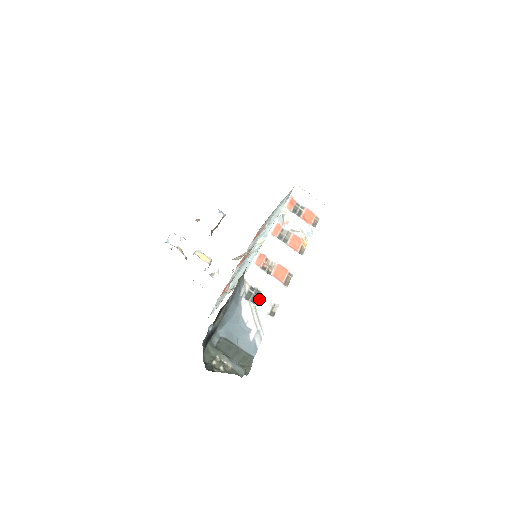
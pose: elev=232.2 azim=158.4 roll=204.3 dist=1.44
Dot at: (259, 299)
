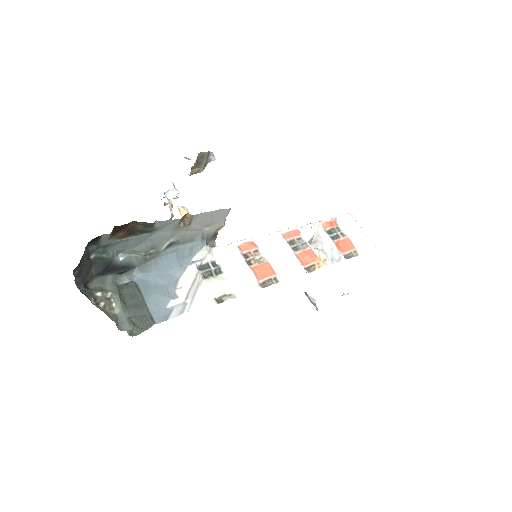
Dot at: (214, 278)
